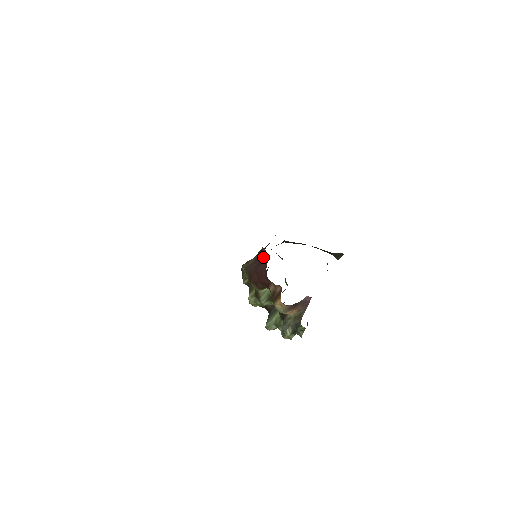
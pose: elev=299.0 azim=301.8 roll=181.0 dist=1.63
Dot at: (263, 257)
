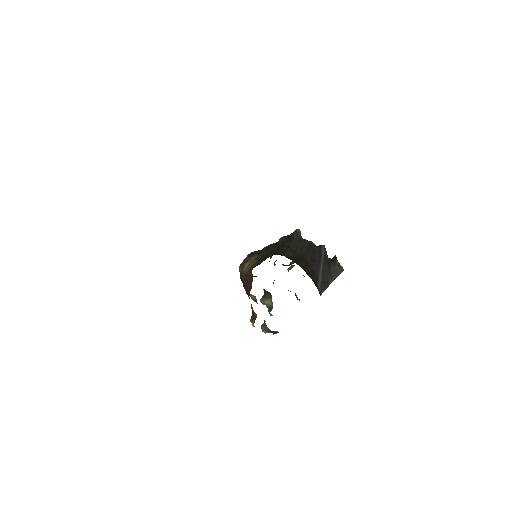
Dot at: (251, 279)
